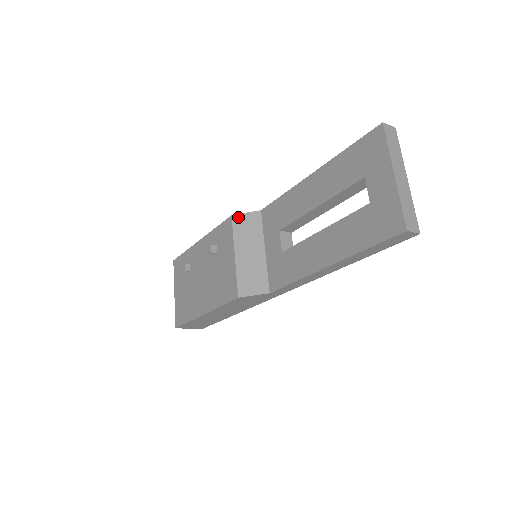
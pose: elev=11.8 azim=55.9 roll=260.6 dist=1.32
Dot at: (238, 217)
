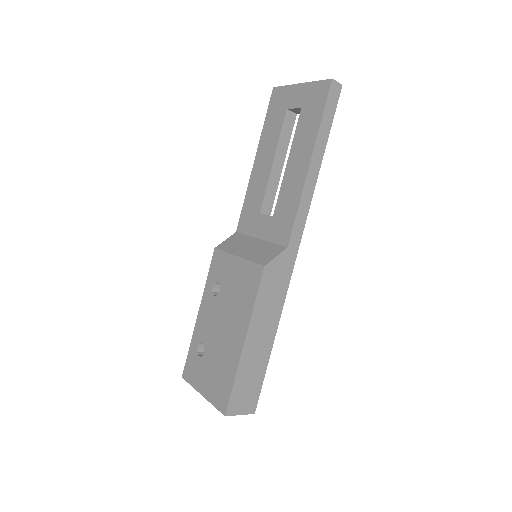
Dot at: (221, 245)
